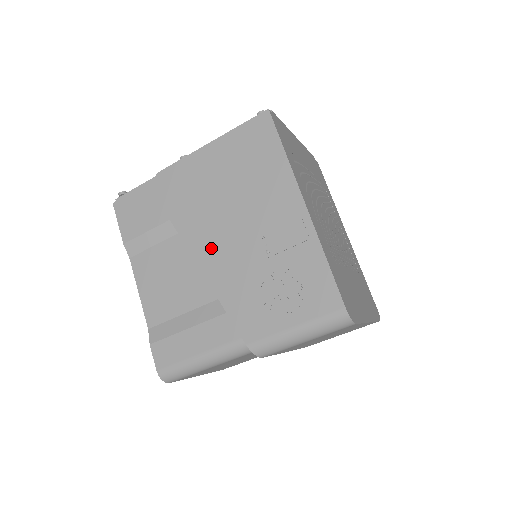
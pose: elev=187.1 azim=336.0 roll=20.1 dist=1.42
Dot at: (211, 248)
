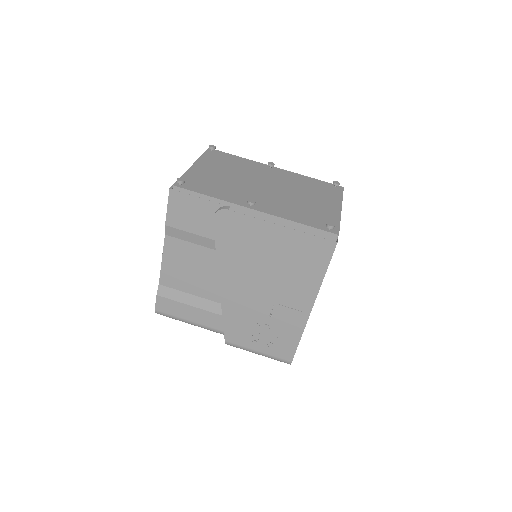
Dot at: (235, 285)
